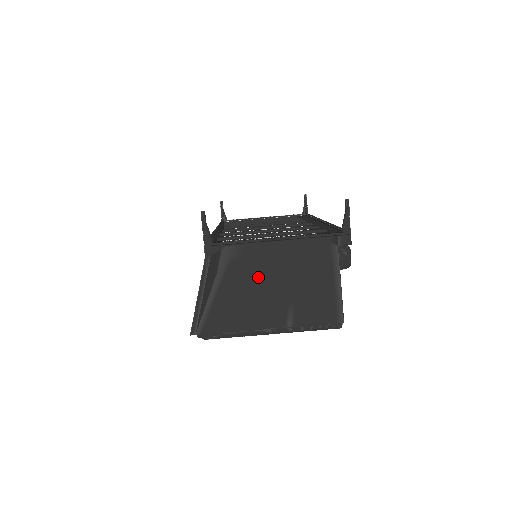
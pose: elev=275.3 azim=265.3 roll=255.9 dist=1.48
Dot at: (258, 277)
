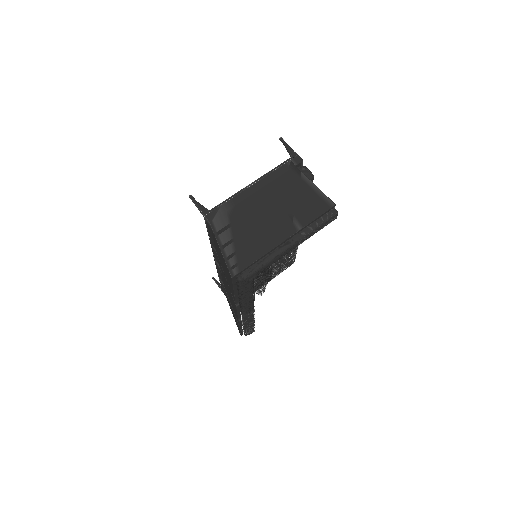
Dot at: (255, 213)
